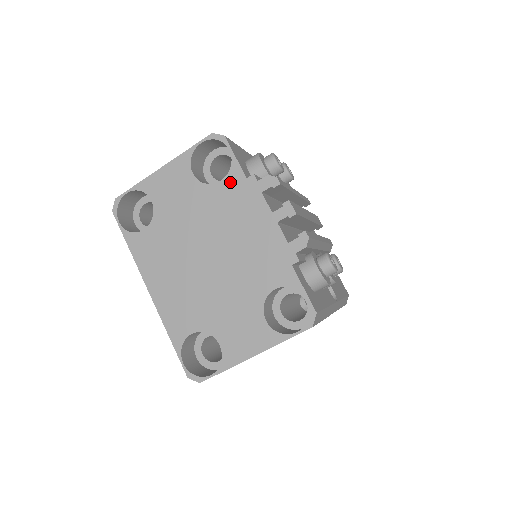
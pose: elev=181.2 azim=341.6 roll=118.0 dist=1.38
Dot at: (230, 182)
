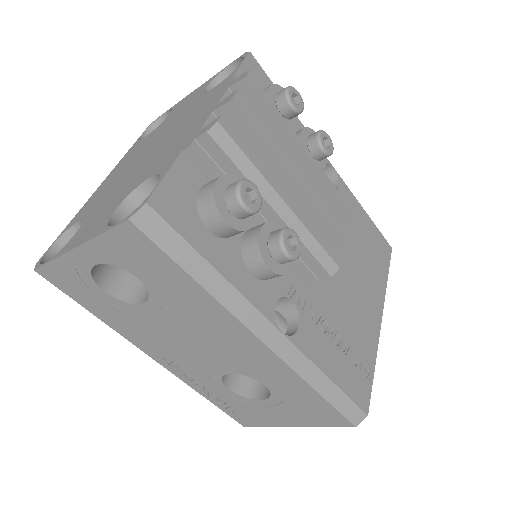
Dot at: (218, 86)
